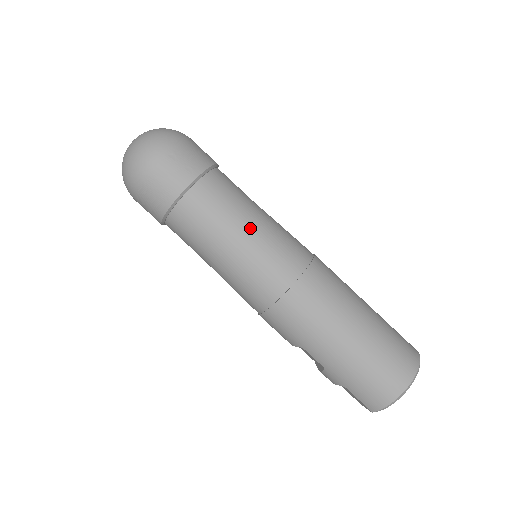
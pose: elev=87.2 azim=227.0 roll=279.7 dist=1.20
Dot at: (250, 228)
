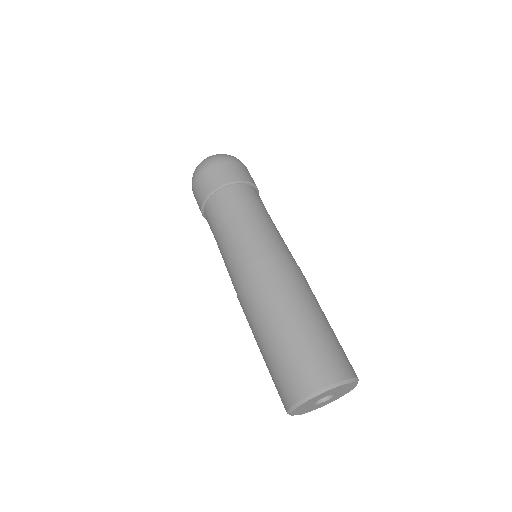
Dot at: (239, 228)
